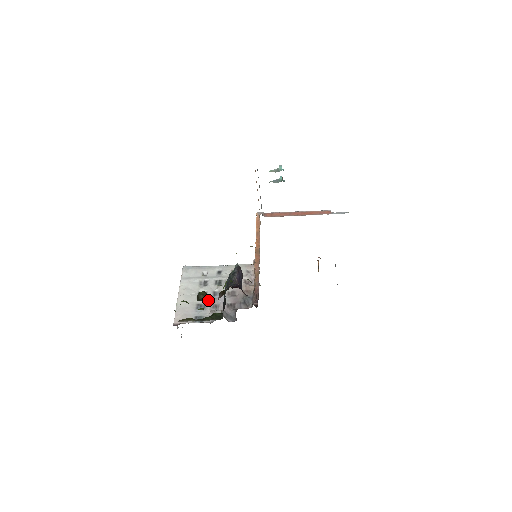
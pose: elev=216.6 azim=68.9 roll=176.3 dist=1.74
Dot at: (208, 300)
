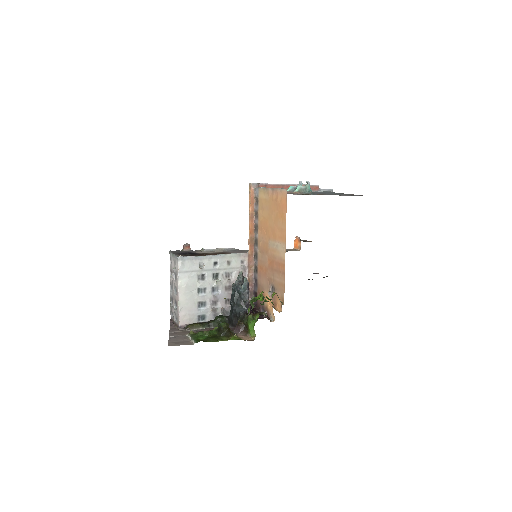
Dot at: (230, 332)
